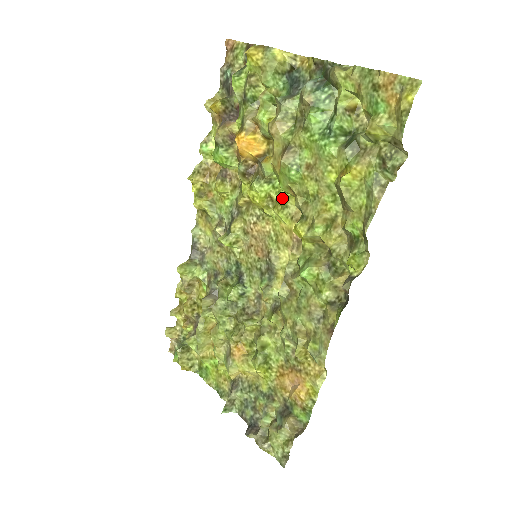
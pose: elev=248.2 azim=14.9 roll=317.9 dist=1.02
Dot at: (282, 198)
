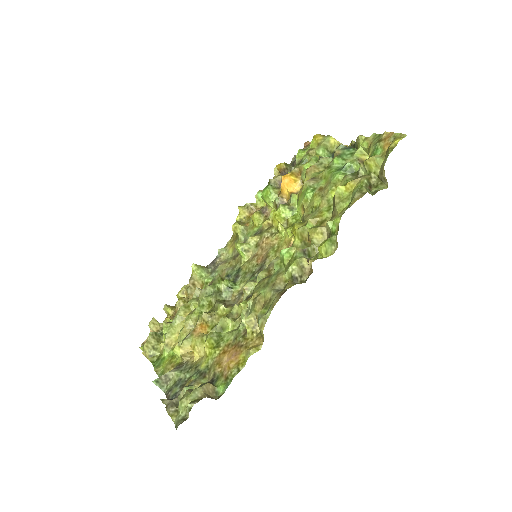
Dot at: (295, 222)
